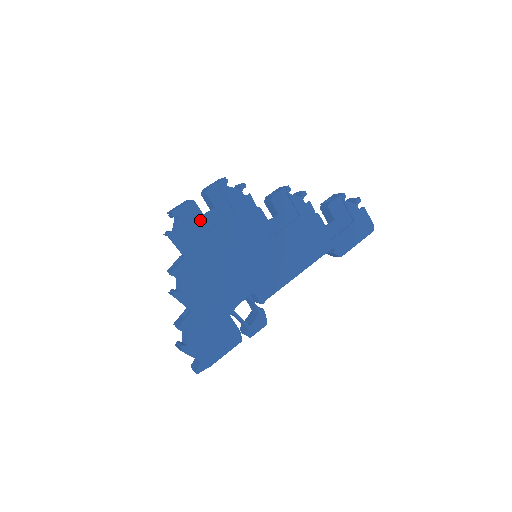
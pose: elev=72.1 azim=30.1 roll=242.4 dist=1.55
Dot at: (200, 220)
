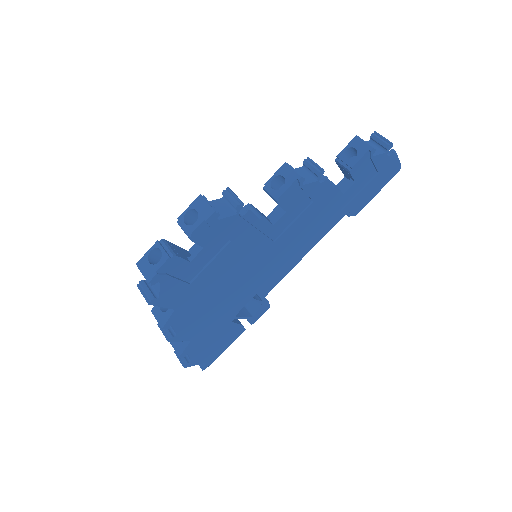
Dot at: (186, 269)
